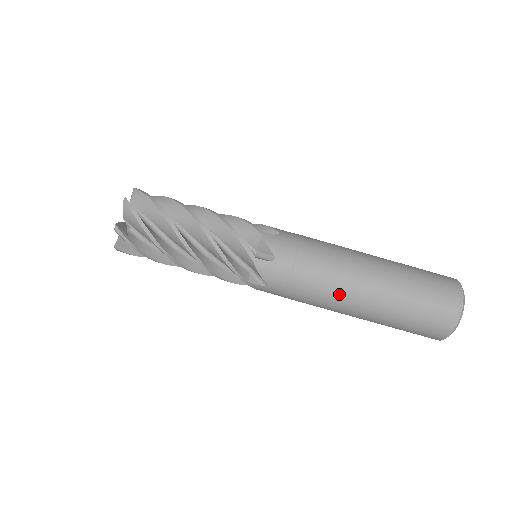
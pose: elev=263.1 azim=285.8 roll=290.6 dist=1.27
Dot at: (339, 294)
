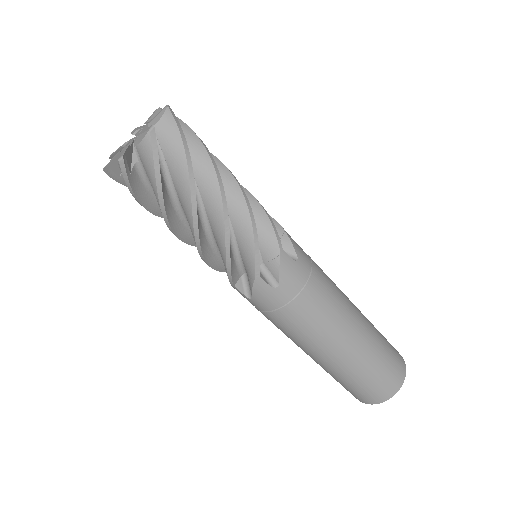
Dot at: (310, 342)
